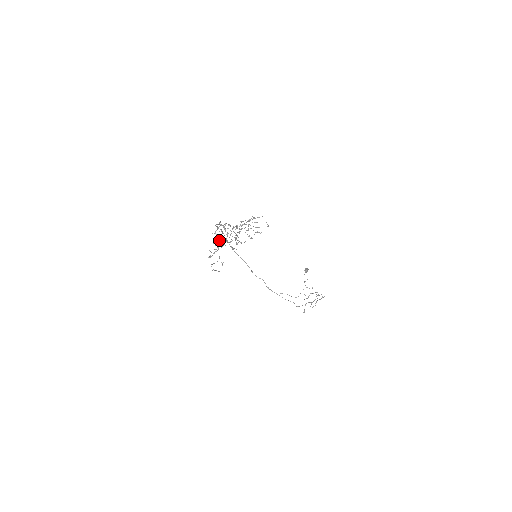
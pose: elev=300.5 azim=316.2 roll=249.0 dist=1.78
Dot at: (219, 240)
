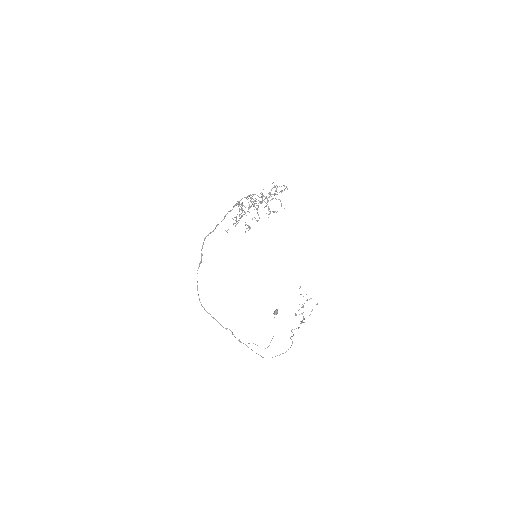
Dot at: occluded
